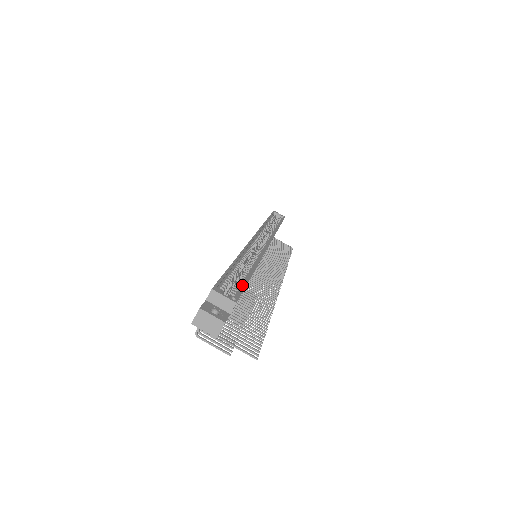
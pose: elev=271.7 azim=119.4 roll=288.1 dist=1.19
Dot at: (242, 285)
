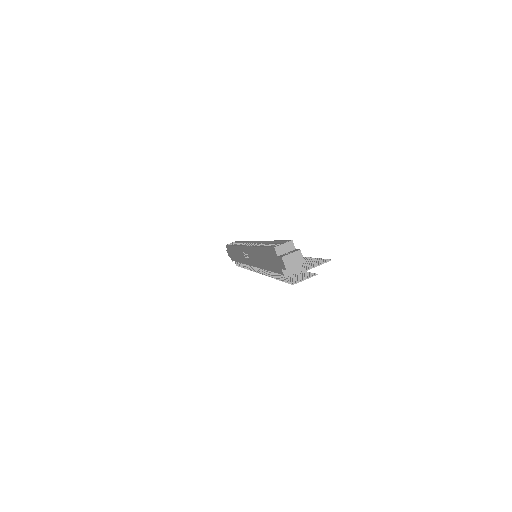
Dot at: (280, 243)
